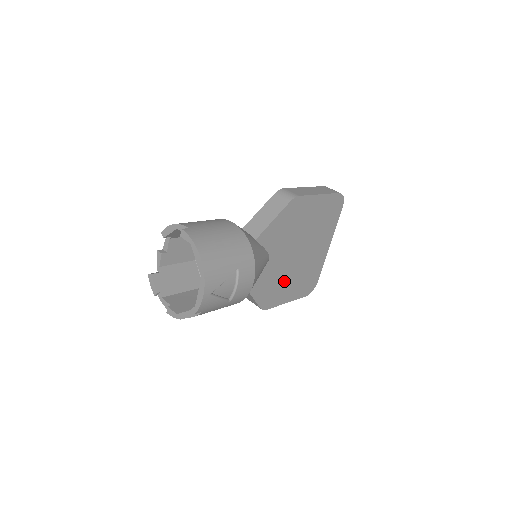
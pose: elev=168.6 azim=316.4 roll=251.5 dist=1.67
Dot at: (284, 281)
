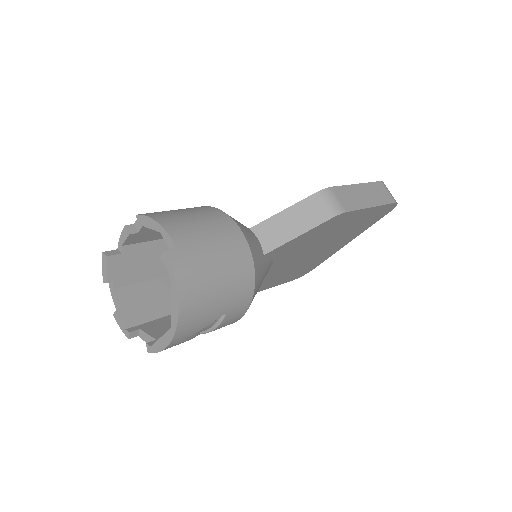
Dot at: (277, 275)
